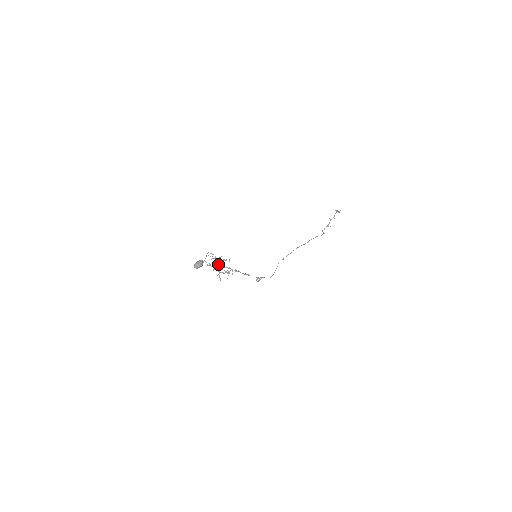
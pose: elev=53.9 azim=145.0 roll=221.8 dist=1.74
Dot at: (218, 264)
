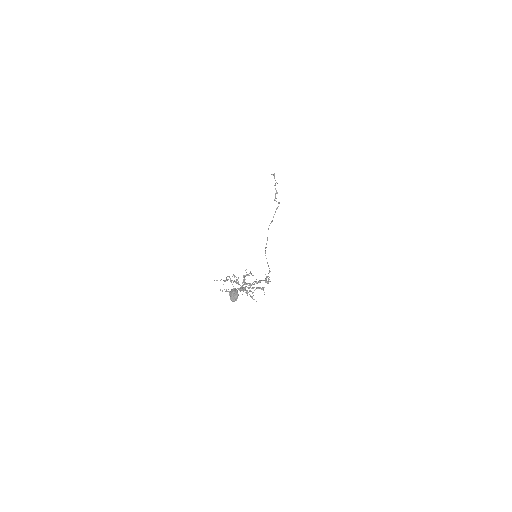
Dot at: occluded
